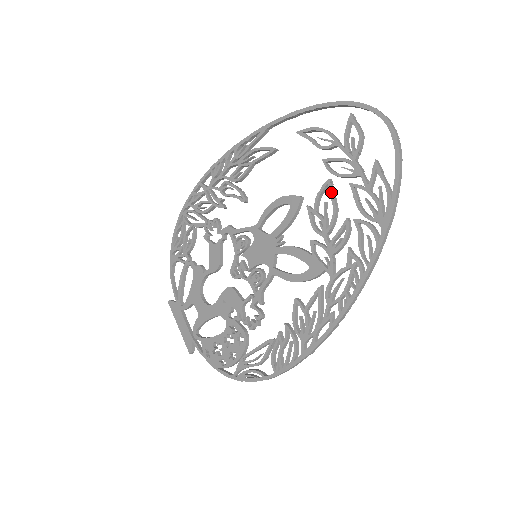
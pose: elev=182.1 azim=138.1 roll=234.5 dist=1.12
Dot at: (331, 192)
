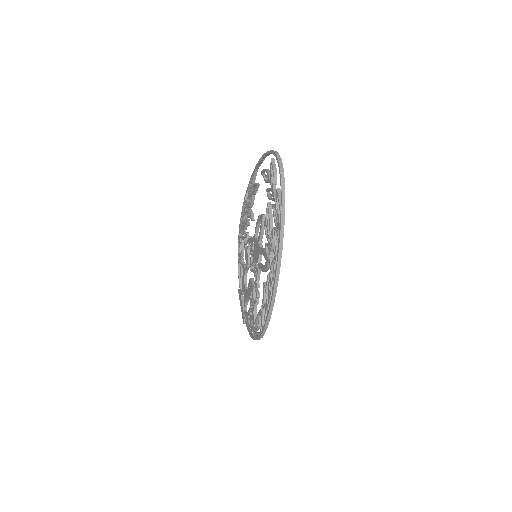
Dot at: (268, 211)
